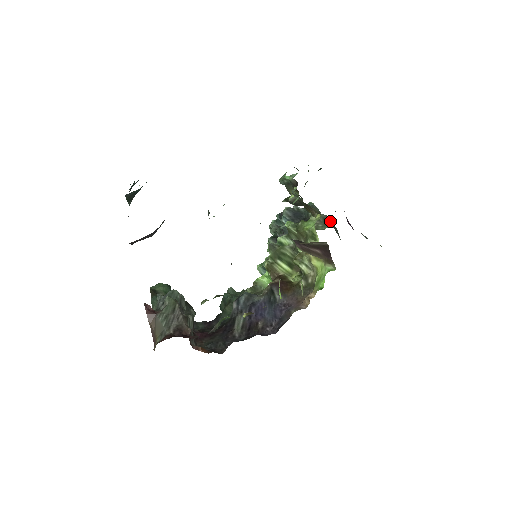
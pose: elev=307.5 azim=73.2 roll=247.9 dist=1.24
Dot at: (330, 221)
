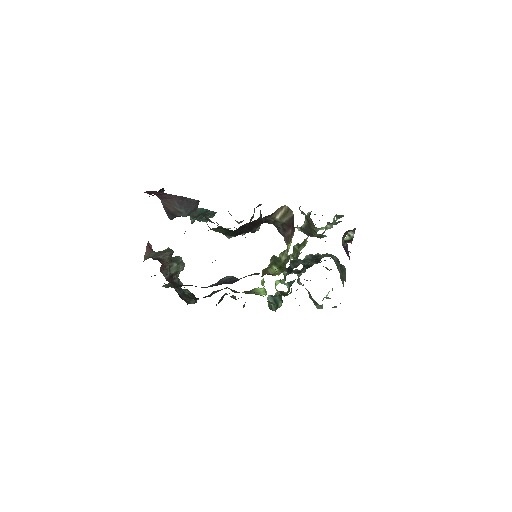
Dot at: (337, 260)
